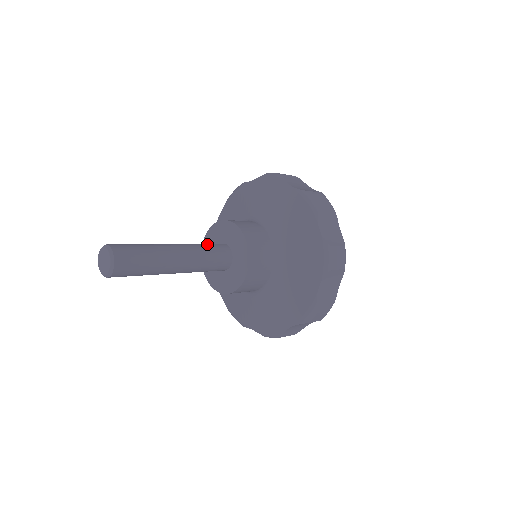
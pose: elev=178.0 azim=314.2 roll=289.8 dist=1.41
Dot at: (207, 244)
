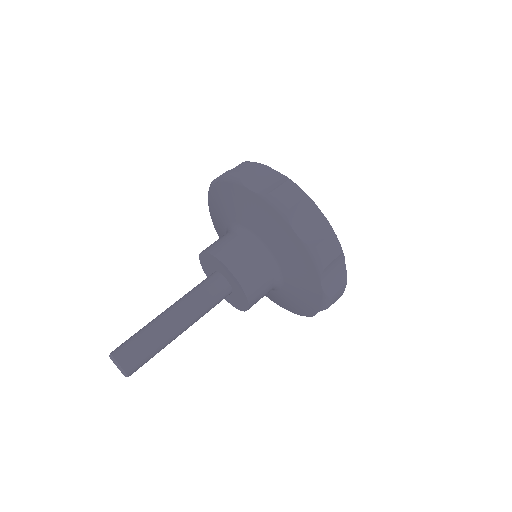
Dot at: (206, 293)
